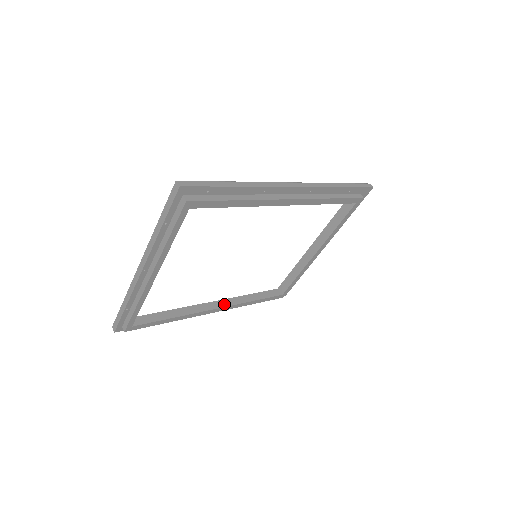
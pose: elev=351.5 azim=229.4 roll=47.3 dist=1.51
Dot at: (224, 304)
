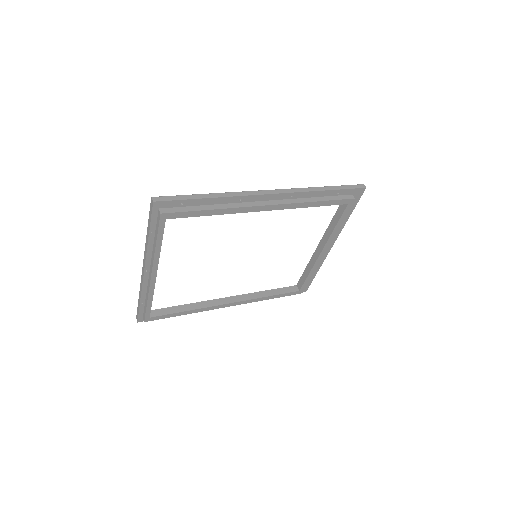
Dot at: (239, 299)
